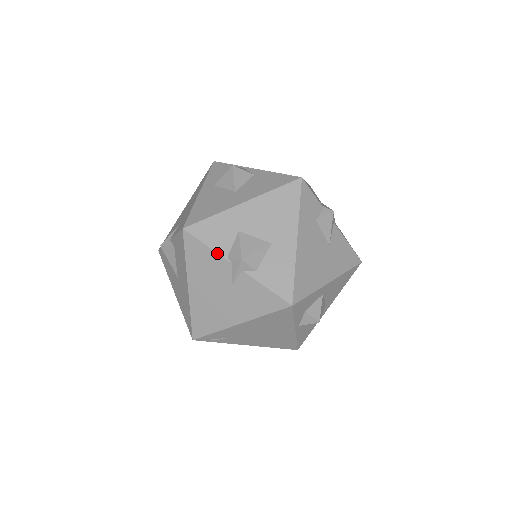
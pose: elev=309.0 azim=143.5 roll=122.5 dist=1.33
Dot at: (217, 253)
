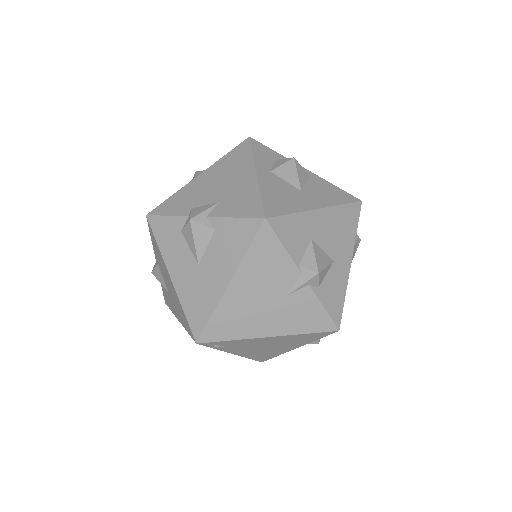
Dot at: (291, 258)
